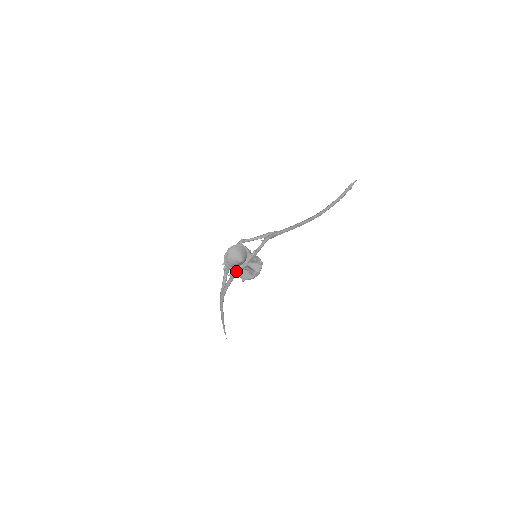
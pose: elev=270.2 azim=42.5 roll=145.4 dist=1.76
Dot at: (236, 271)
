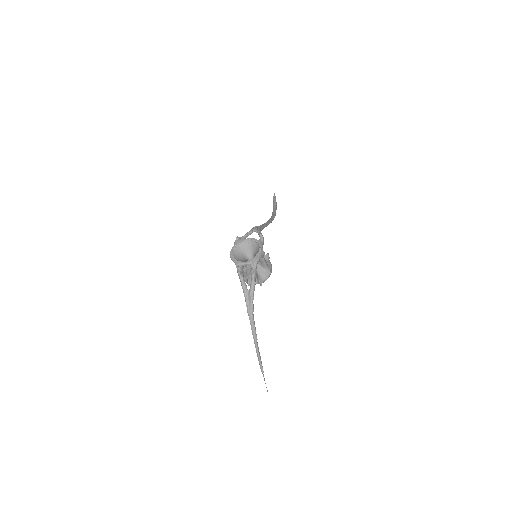
Dot at: (256, 263)
